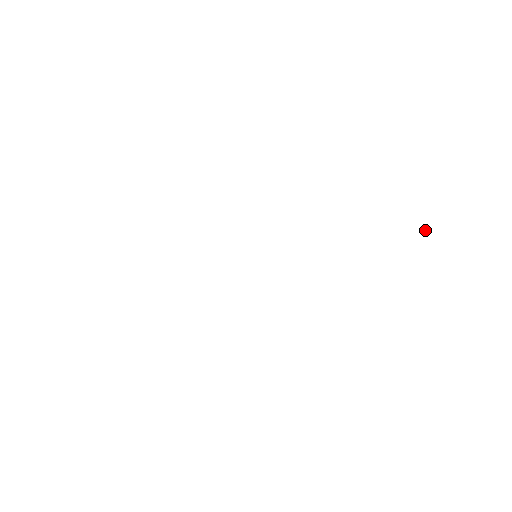
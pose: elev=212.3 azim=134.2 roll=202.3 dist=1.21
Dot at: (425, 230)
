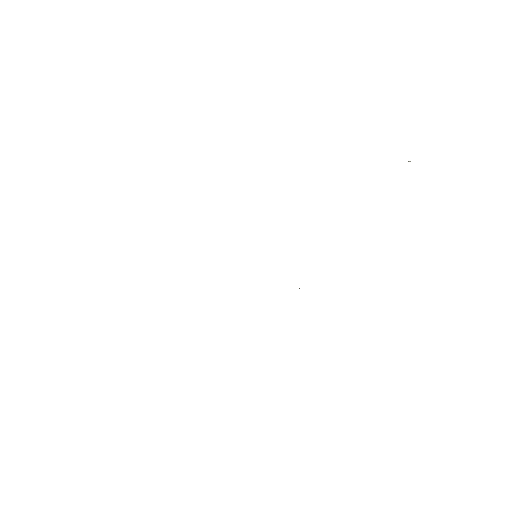
Dot at: (408, 161)
